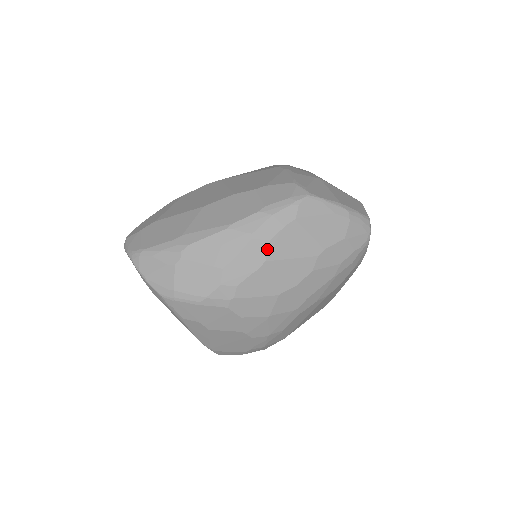
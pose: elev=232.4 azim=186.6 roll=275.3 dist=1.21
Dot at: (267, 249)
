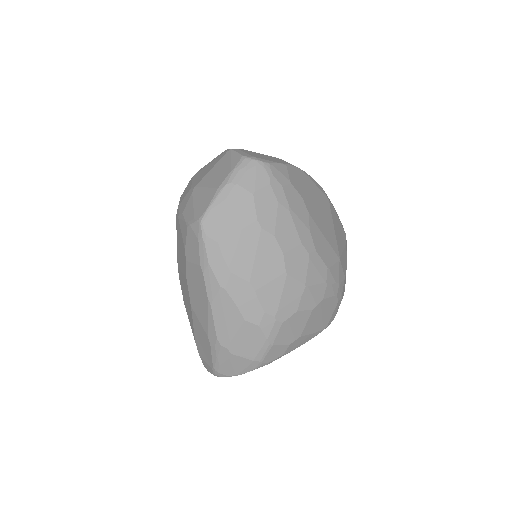
Dot at: (238, 278)
